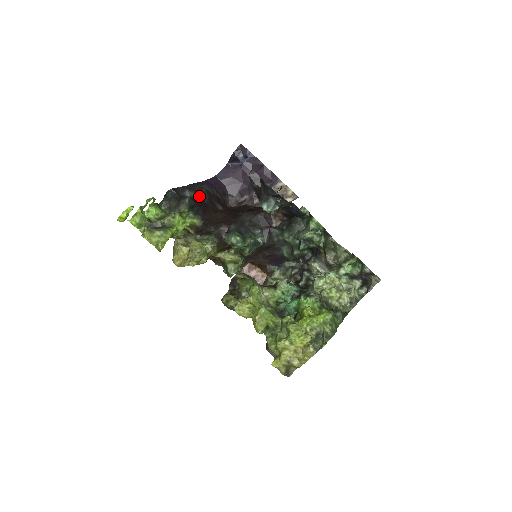
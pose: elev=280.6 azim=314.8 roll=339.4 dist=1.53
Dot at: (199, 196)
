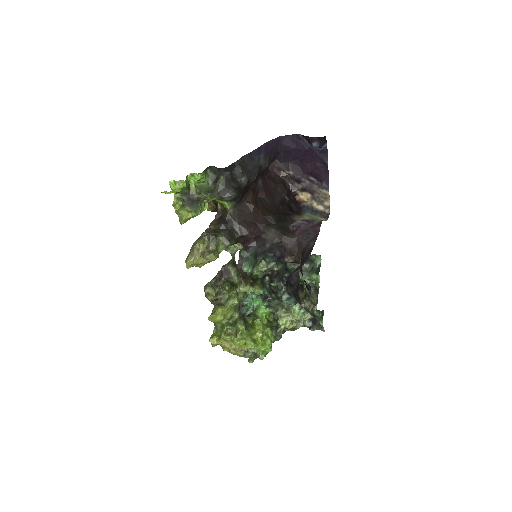
Dot at: (248, 181)
